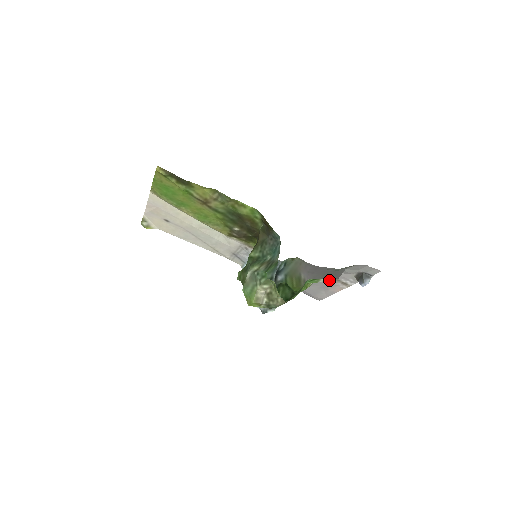
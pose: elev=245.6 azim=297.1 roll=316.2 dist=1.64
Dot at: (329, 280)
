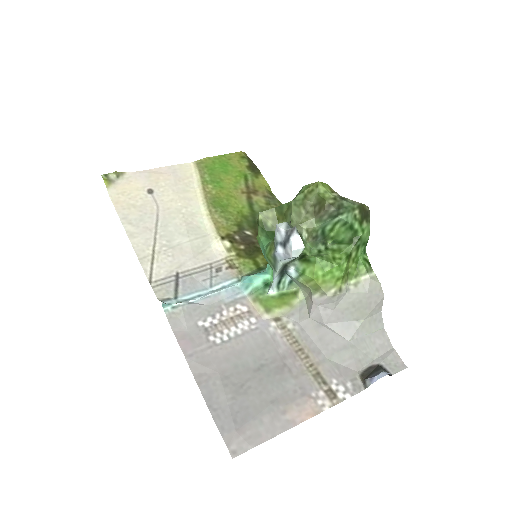
Dot at: (379, 282)
